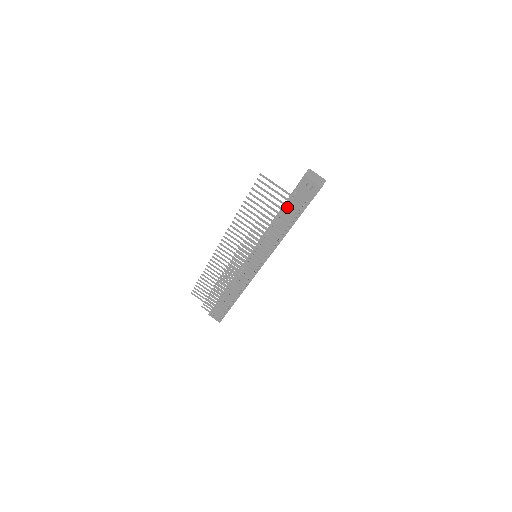
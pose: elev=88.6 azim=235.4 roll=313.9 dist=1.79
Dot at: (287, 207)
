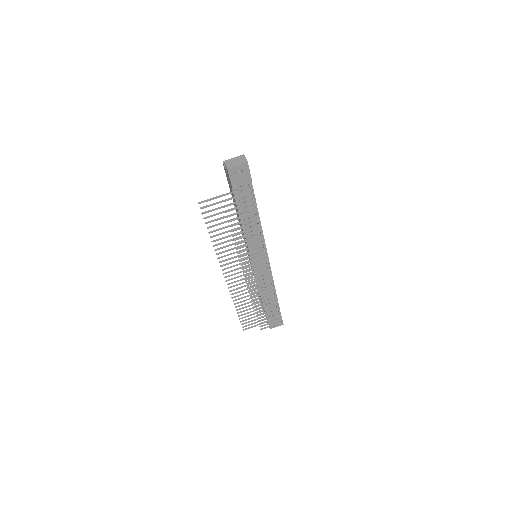
Dot at: occluded
